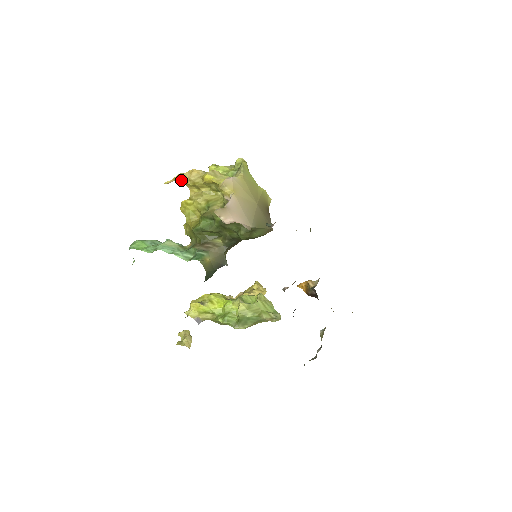
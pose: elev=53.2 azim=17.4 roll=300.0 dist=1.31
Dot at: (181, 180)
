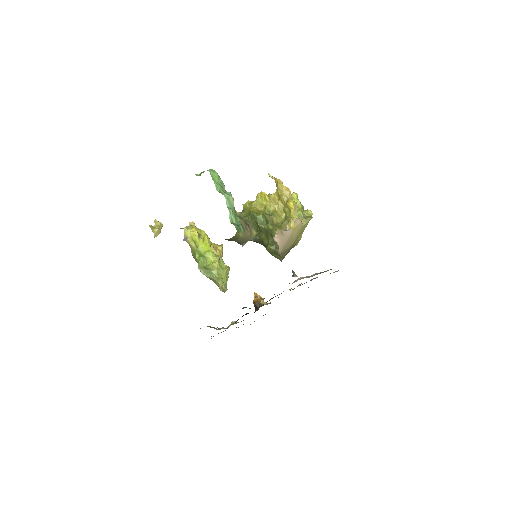
Dot at: (278, 186)
